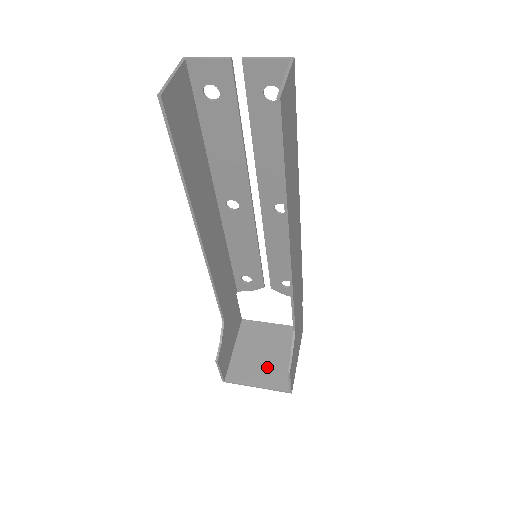
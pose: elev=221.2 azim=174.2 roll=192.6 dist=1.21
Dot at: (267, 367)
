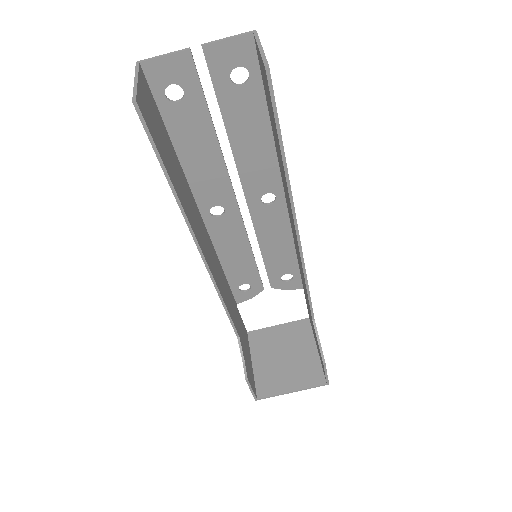
Dot at: (293, 369)
